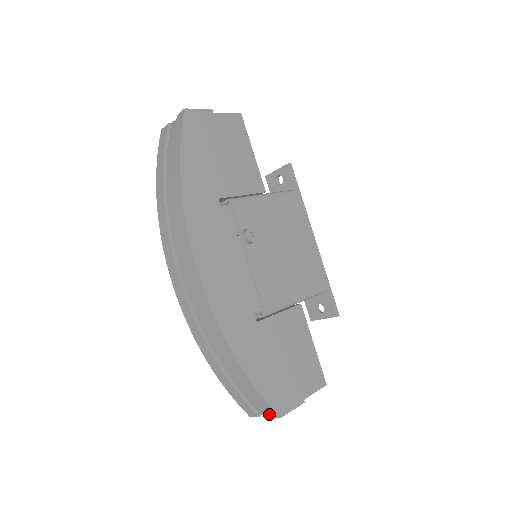
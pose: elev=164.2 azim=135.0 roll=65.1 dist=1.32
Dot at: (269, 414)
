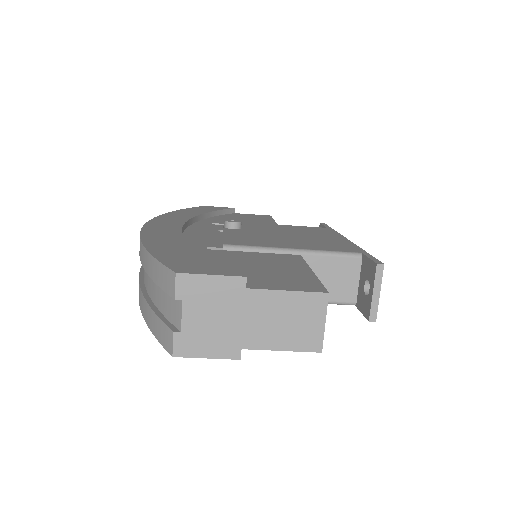
Dot at: (171, 291)
